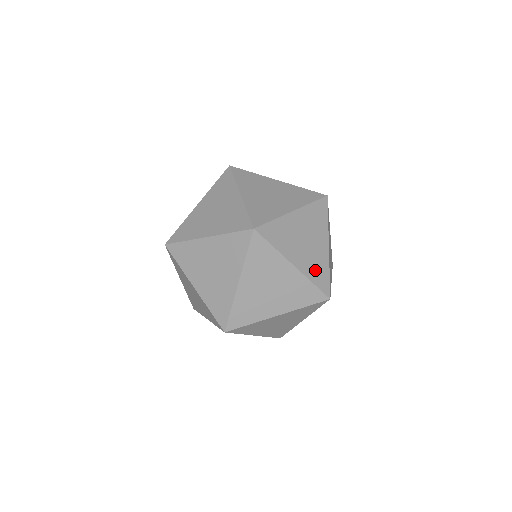
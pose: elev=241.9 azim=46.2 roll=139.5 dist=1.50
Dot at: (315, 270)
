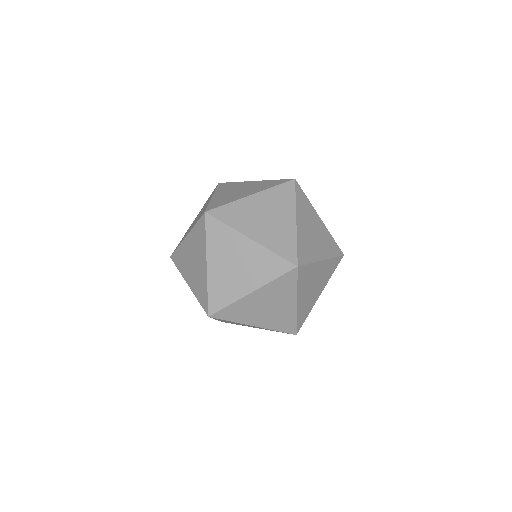
Dot at: (304, 310)
